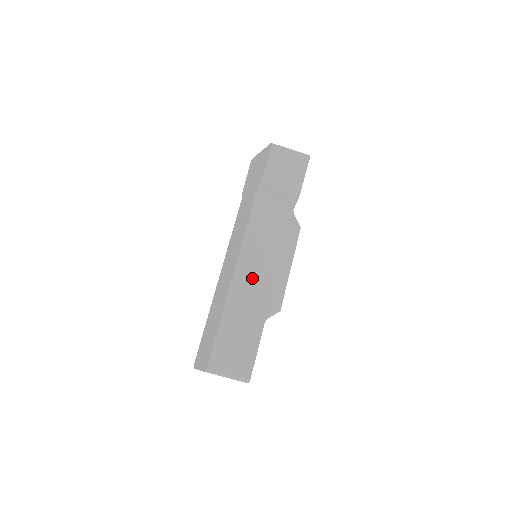
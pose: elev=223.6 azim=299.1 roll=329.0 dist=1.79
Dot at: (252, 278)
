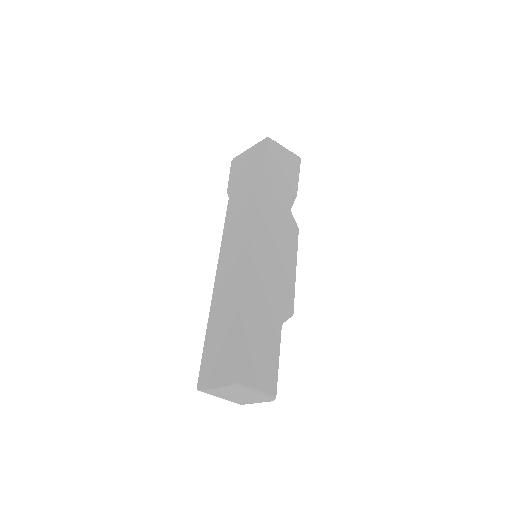
Dot at: (265, 275)
